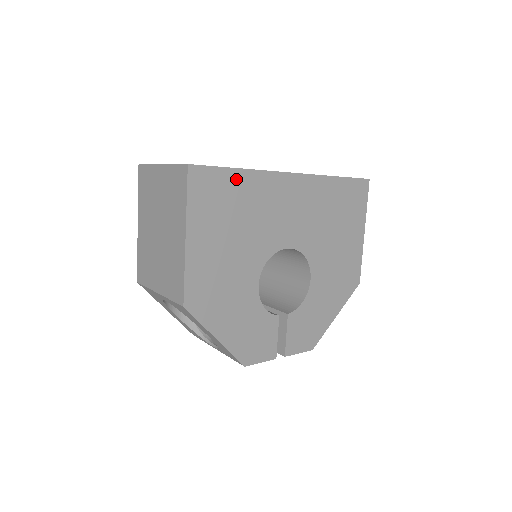
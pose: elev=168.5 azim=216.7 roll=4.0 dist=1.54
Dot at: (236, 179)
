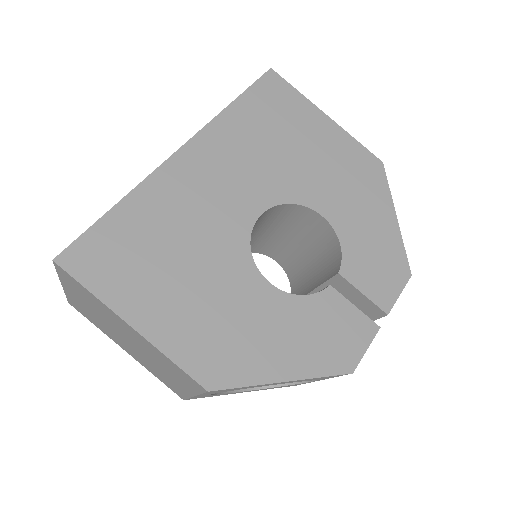
Dot at: (123, 218)
